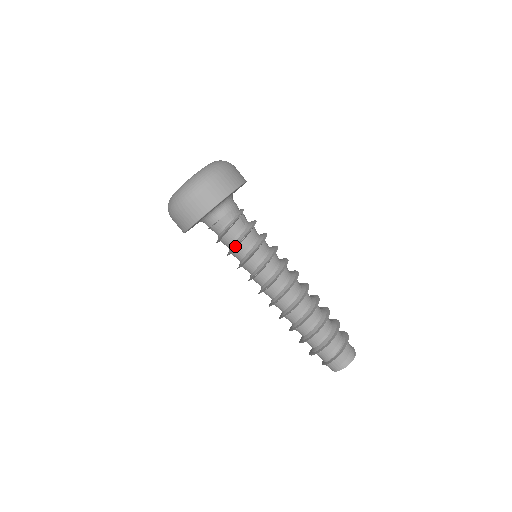
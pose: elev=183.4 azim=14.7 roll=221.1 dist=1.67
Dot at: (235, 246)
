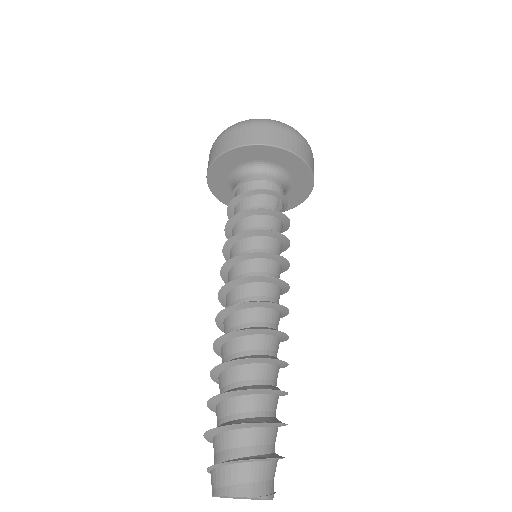
Dot at: occluded
